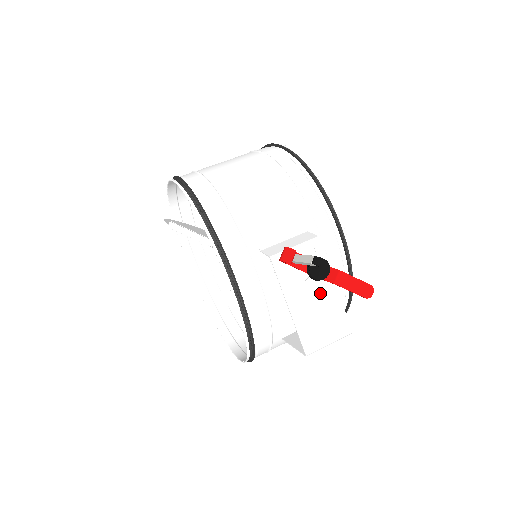
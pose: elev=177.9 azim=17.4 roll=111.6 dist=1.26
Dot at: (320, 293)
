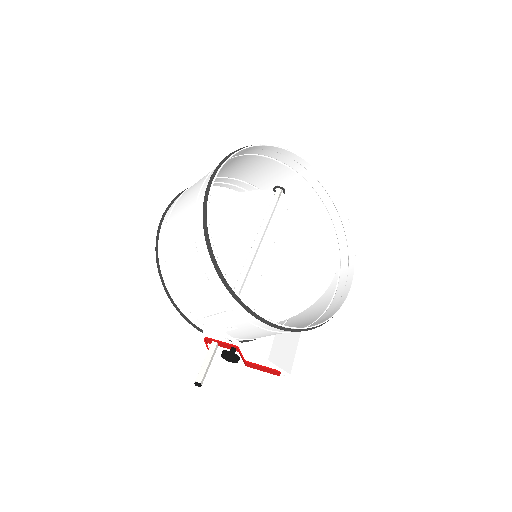
Dot at: (250, 357)
